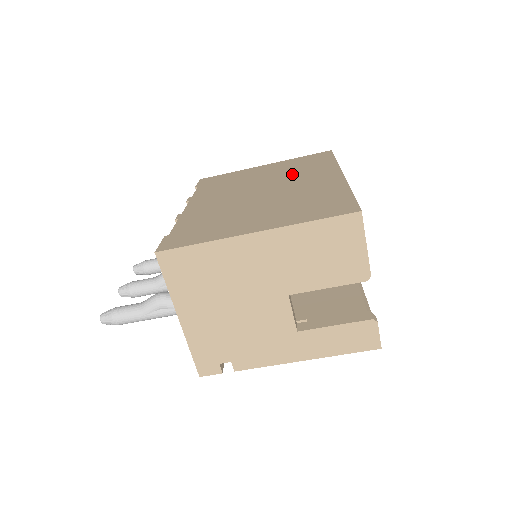
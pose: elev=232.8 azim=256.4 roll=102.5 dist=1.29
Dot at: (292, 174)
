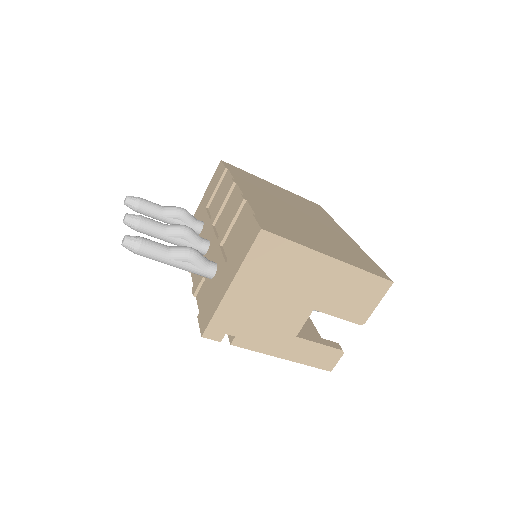
Dot at: (310, 212)
